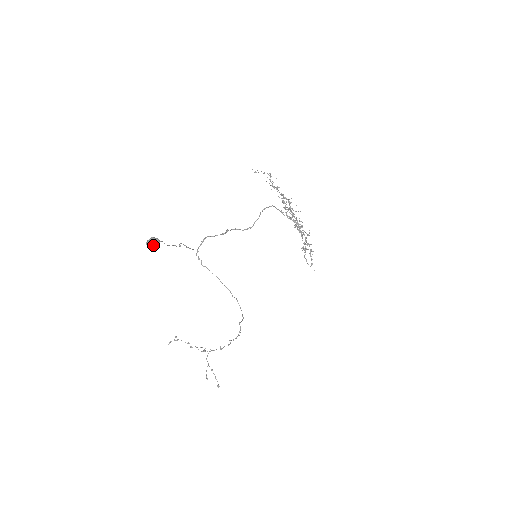
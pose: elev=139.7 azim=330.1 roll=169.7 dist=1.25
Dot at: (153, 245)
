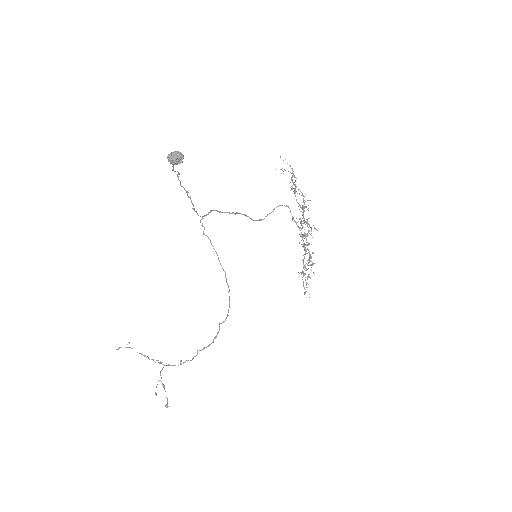
Dot at: (176, 158)
